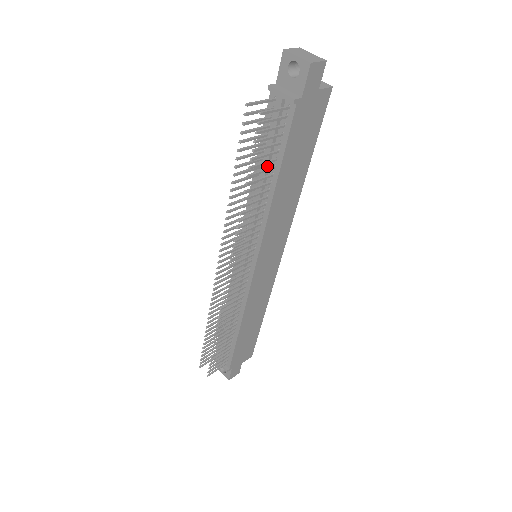
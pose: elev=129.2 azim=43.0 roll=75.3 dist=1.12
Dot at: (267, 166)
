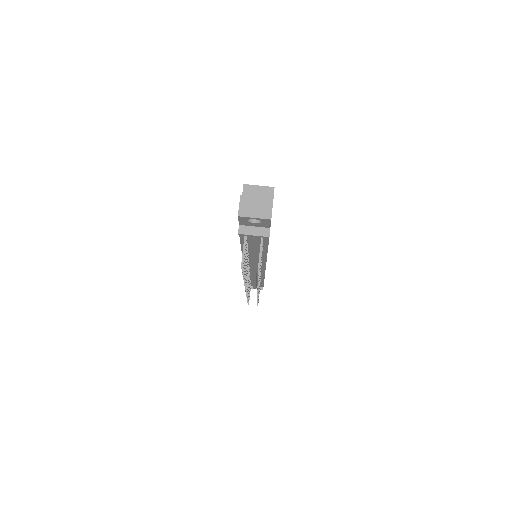
Dot at: (256, 251)
